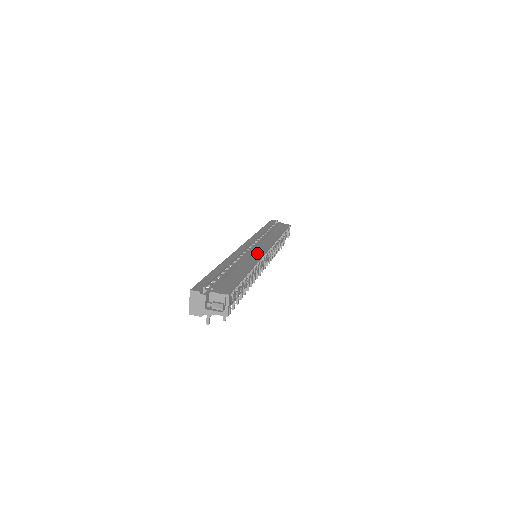
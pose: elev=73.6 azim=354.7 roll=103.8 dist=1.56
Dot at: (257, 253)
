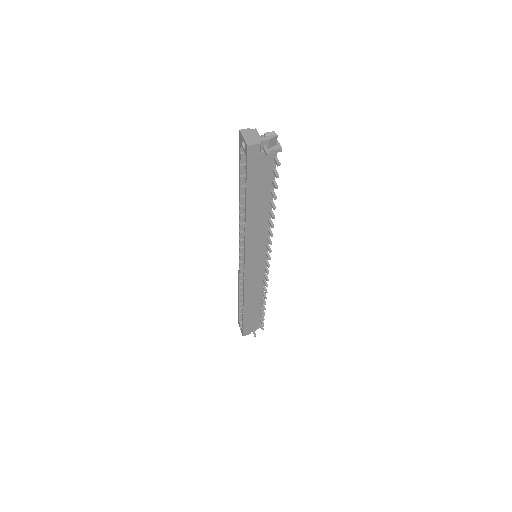
Dot at: occluded
